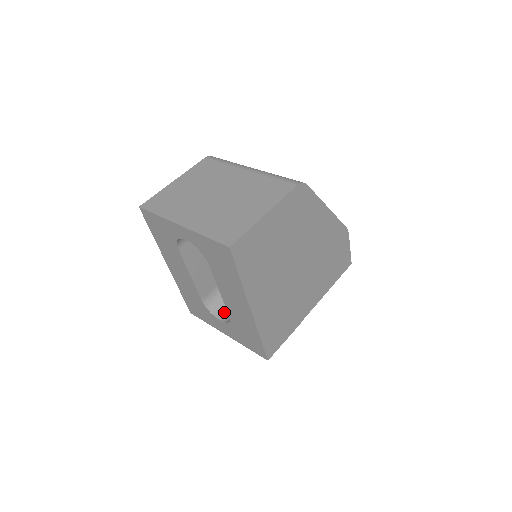
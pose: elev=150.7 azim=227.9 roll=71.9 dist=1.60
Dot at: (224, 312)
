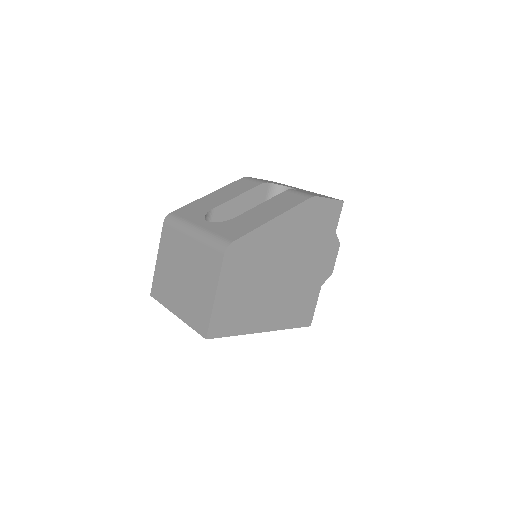
Dot at: occluded
